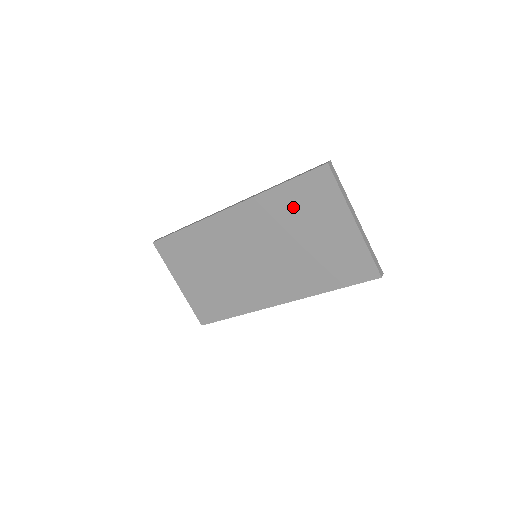
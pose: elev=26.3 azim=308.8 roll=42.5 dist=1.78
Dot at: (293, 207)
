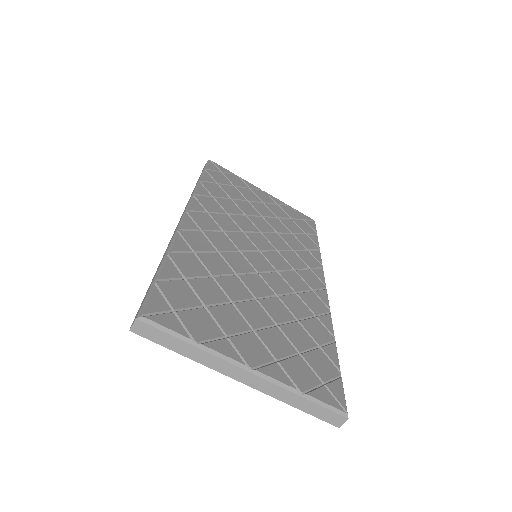
Dot at: occluded
